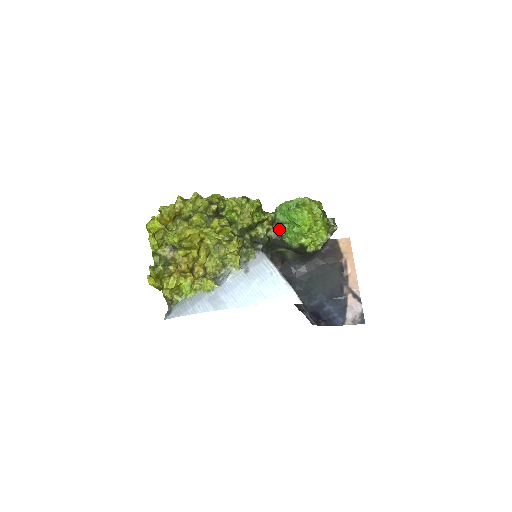
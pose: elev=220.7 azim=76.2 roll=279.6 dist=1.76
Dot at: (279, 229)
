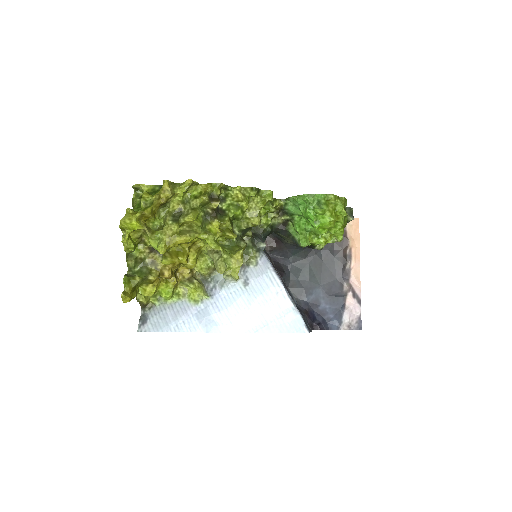
Dot at: (286, 218)
